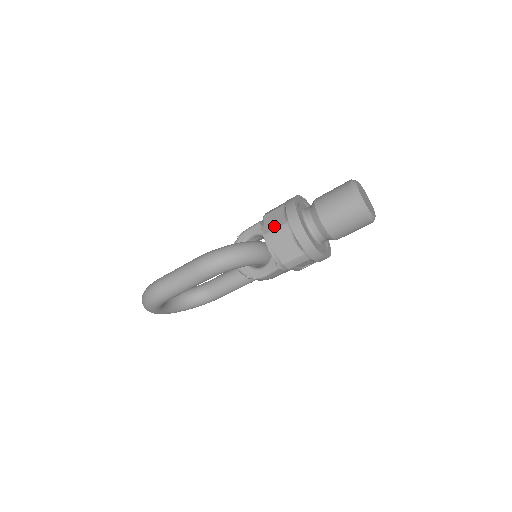
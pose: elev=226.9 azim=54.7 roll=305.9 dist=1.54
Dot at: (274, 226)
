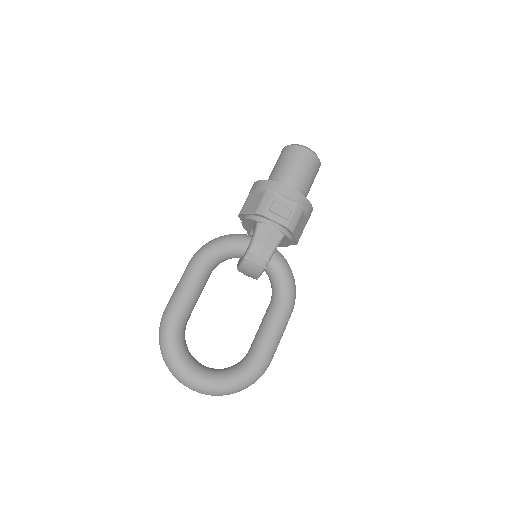
Dot at: occluded
